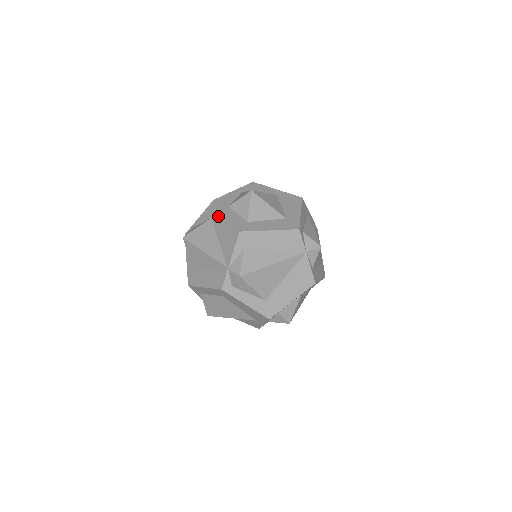
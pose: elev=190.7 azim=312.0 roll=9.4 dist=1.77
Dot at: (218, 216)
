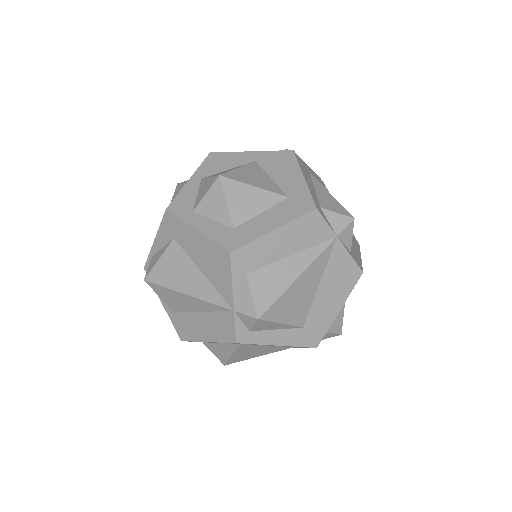
Dot at: (184, 233)
